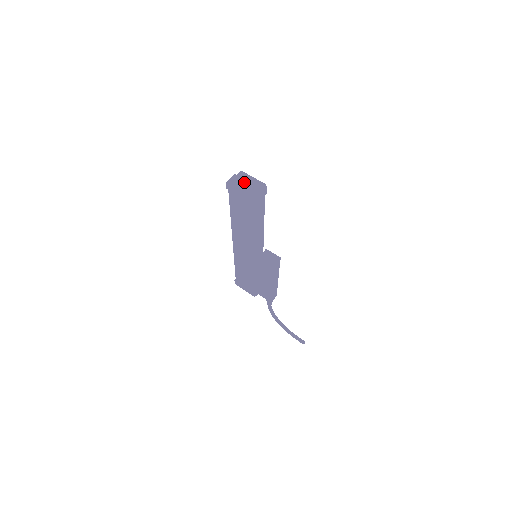
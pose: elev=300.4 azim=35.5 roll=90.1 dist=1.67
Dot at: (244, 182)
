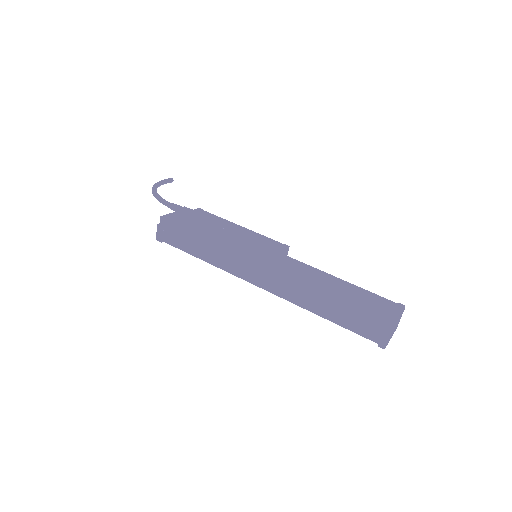
Dot at: occluded
